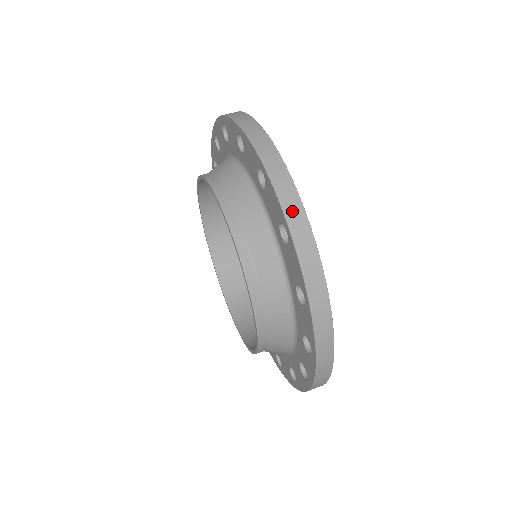
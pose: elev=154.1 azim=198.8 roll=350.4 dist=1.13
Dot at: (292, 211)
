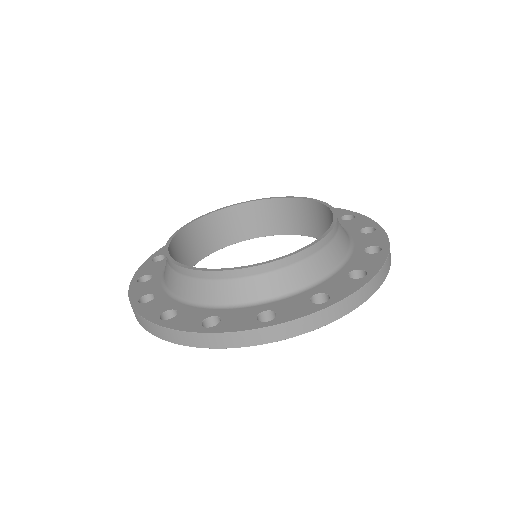
Dot at: occluded
